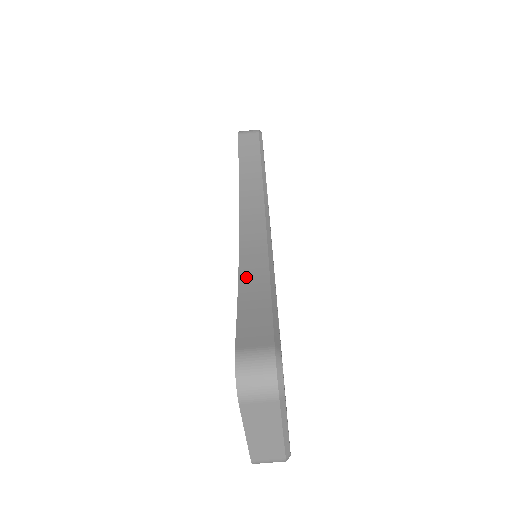
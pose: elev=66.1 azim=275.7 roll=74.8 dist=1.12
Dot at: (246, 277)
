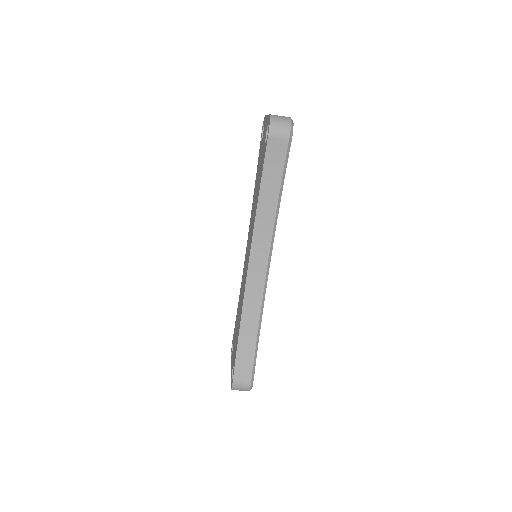
Dot at: (245, 321)
